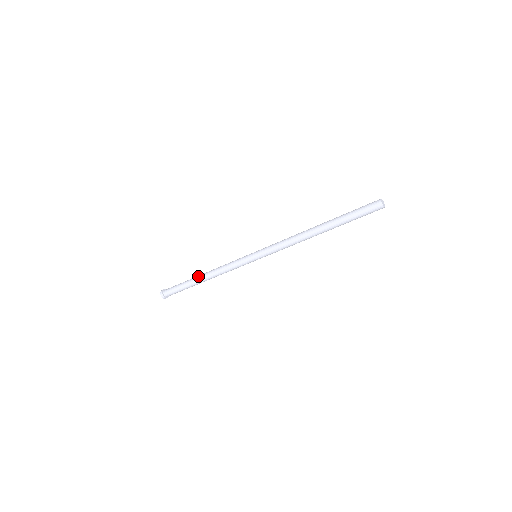
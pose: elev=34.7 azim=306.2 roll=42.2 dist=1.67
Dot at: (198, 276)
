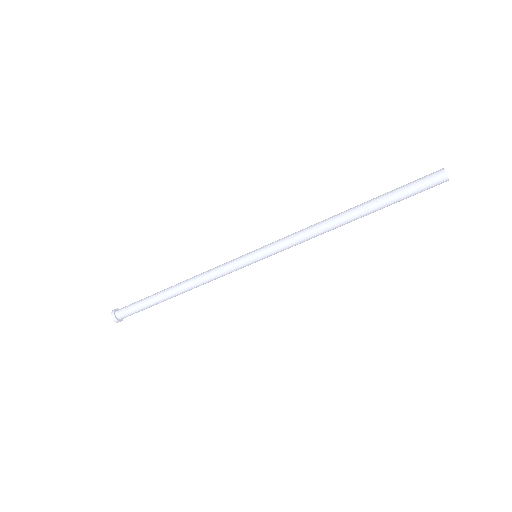
Dot at: (172, 286)
